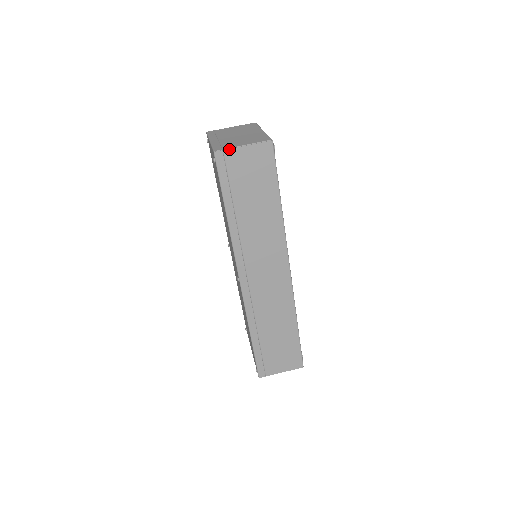
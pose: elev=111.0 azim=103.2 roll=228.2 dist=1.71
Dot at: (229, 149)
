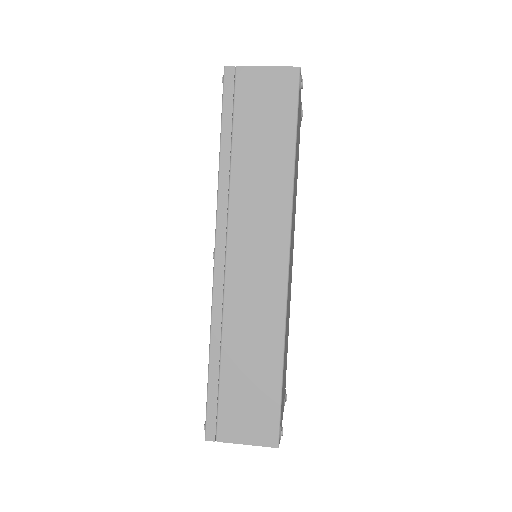
Dot at: (243, 67)
